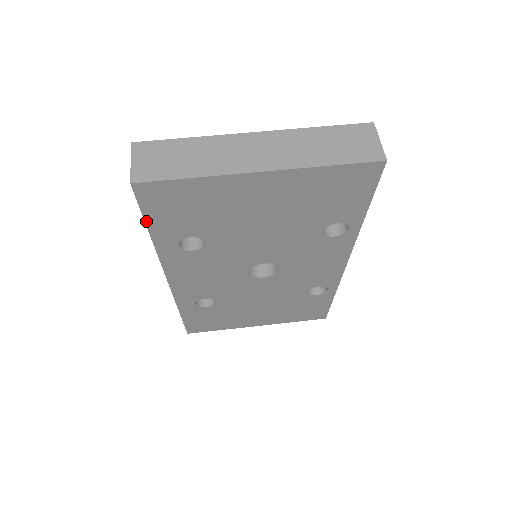
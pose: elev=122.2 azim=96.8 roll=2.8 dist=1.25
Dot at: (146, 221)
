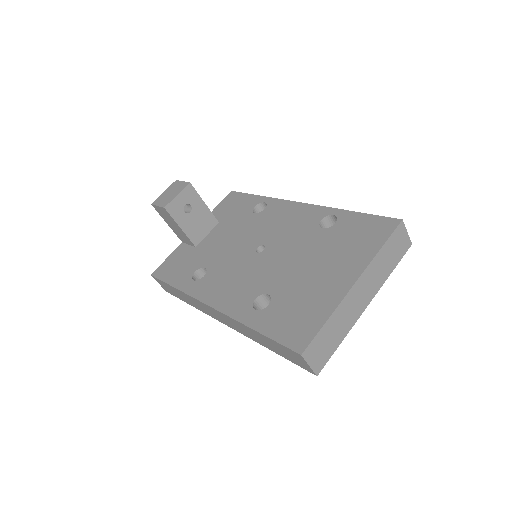
Dot at: (285, 357)
